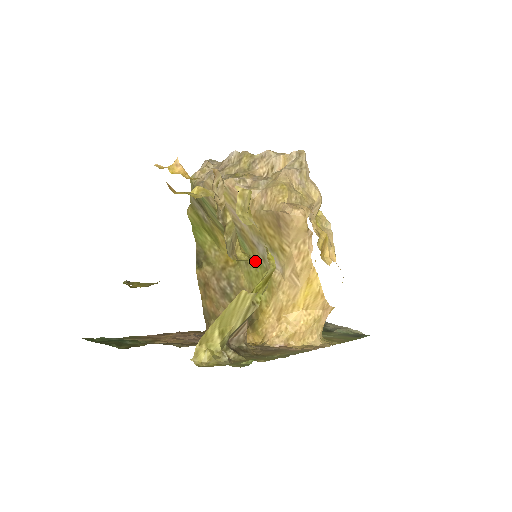
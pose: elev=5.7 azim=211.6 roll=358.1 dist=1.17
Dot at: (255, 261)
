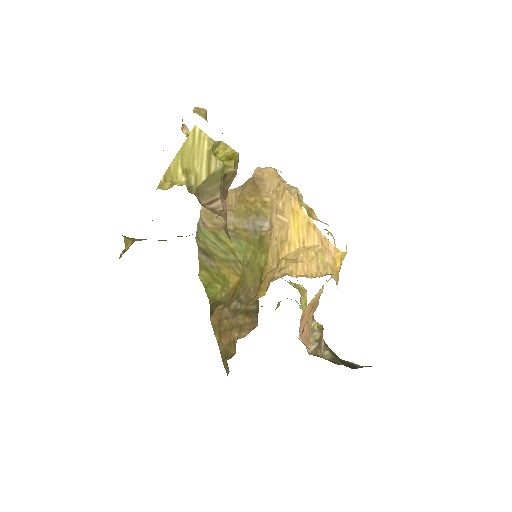
Dot at: (251, 246)
